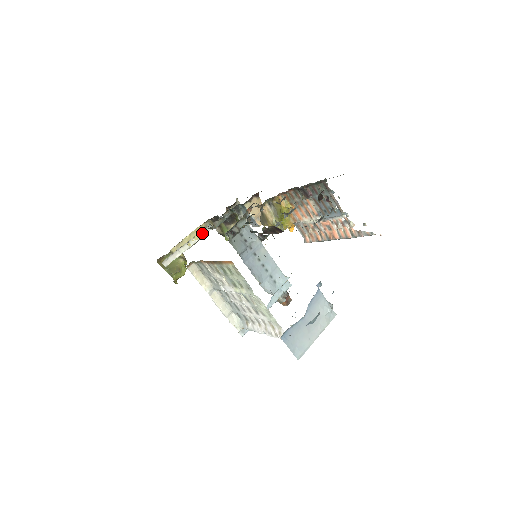
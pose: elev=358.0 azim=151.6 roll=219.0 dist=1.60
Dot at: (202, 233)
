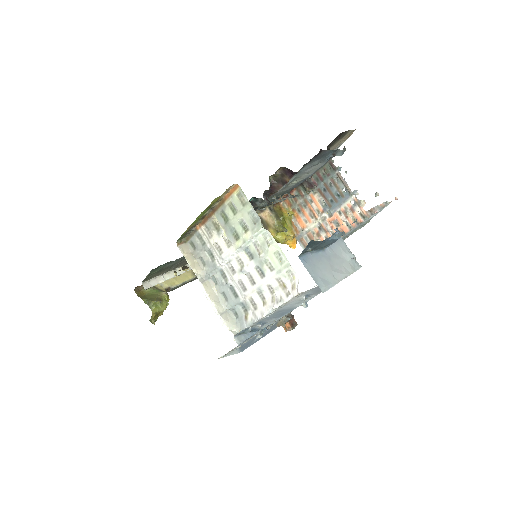
Dot at: occluded
